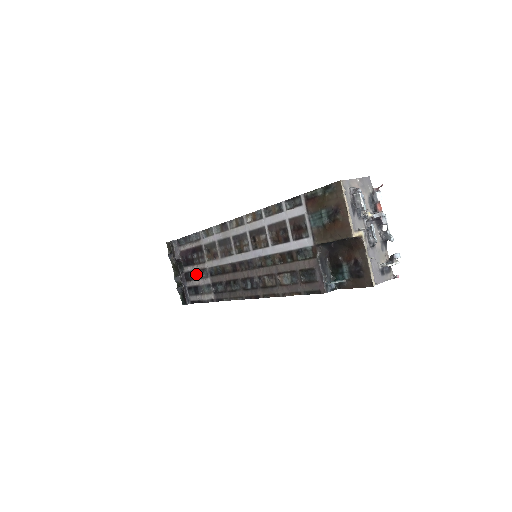
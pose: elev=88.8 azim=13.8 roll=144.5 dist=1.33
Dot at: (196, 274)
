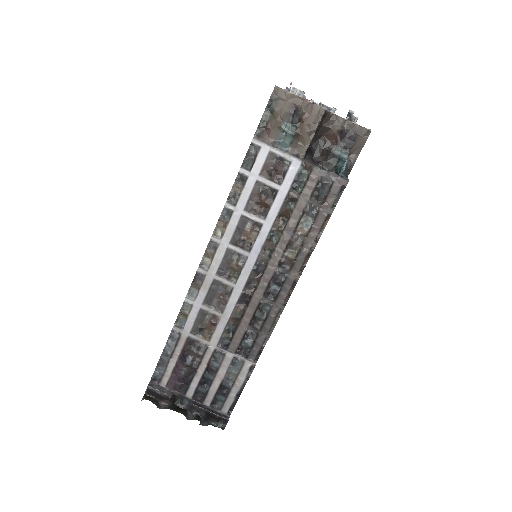
Dot at: (208, 375)
